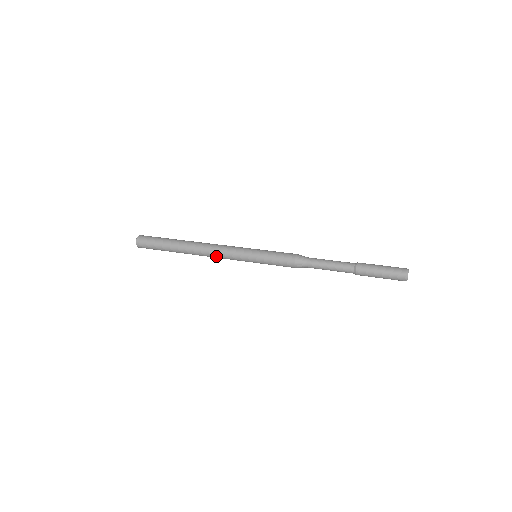
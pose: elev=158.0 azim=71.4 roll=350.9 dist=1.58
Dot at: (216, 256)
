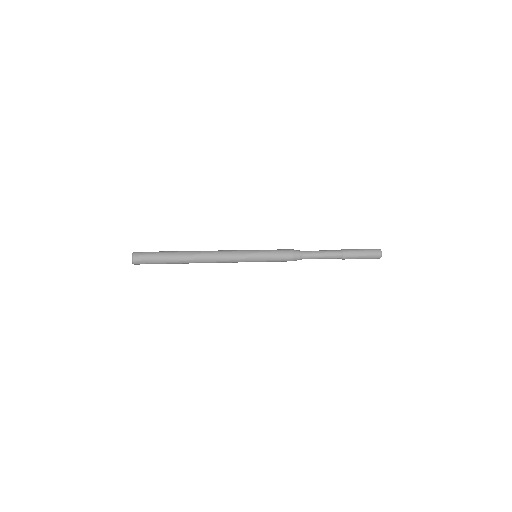
Dot at: (220, 258)
